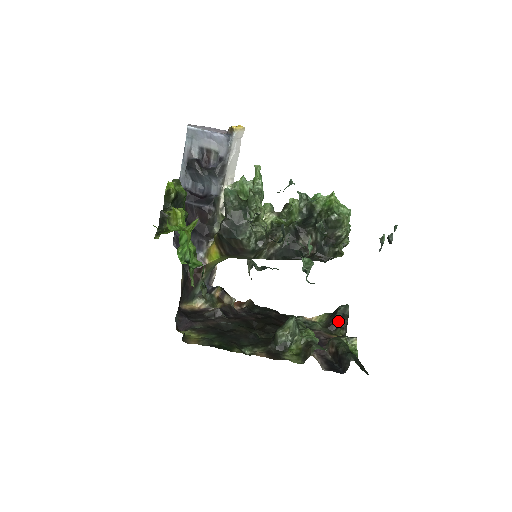
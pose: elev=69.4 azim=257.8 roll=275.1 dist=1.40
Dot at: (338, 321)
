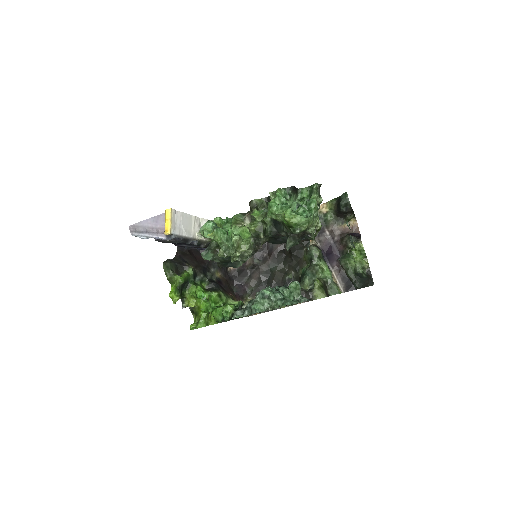
Dot at: (344, 213)
